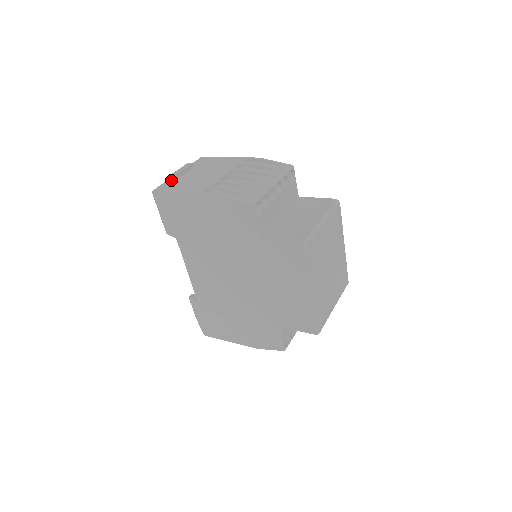
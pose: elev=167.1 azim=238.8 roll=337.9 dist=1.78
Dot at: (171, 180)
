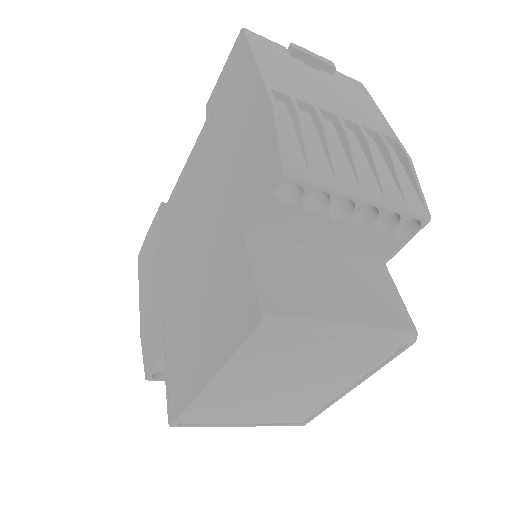
Dot at: (282, 48)
